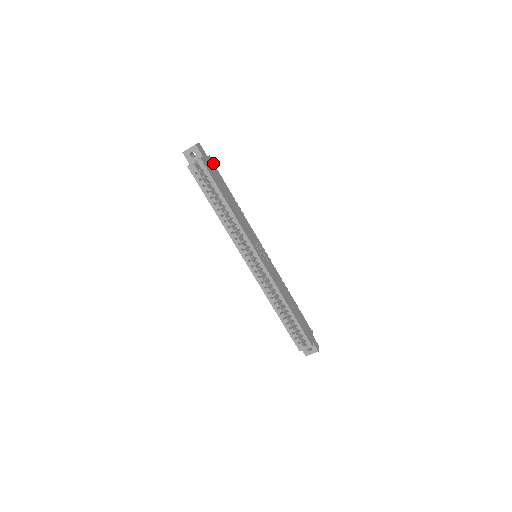
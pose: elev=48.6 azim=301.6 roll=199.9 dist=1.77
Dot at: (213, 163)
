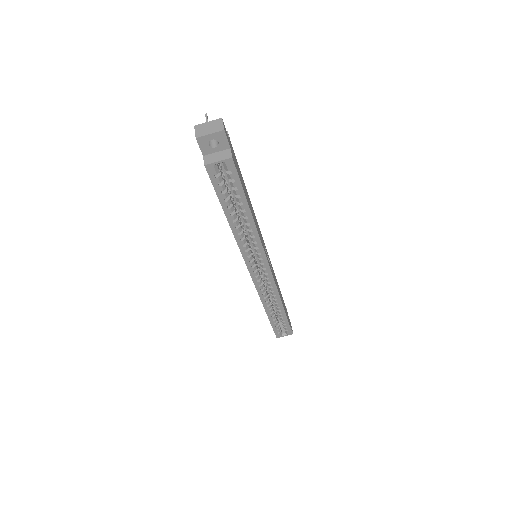
Dot at: occluded
